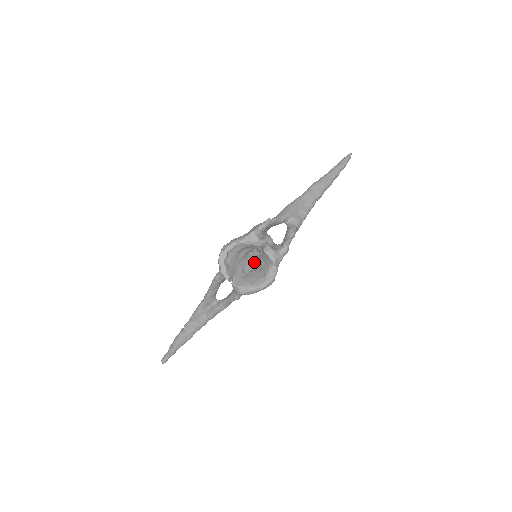
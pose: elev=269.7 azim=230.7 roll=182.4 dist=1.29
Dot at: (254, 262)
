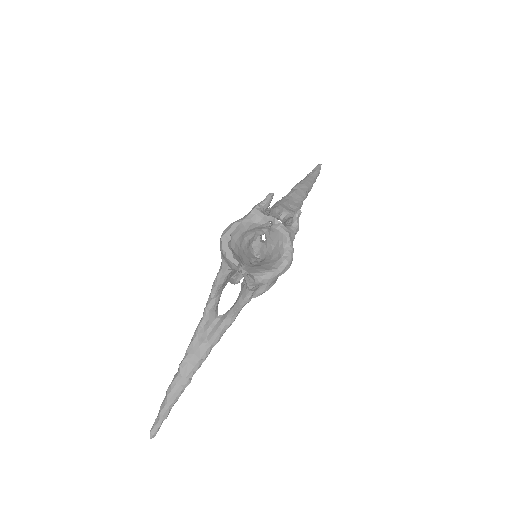
Dot at: (259, 255)
